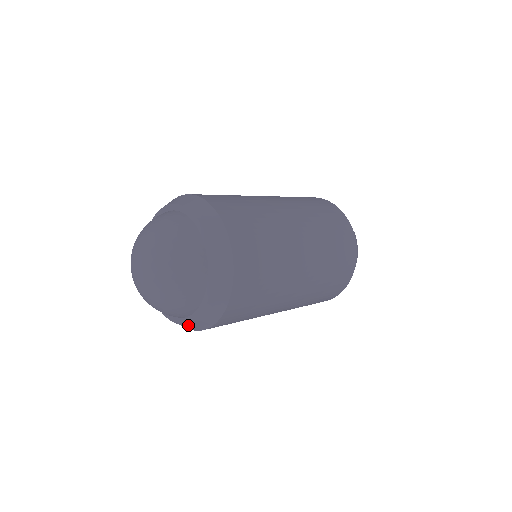
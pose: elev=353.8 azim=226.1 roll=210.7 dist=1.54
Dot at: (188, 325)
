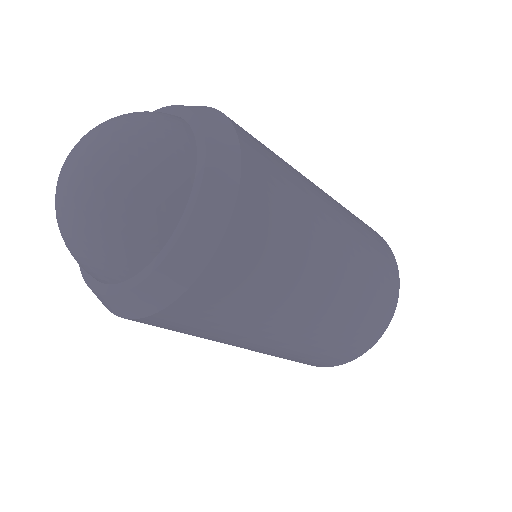
Dot at: (190, 232)
